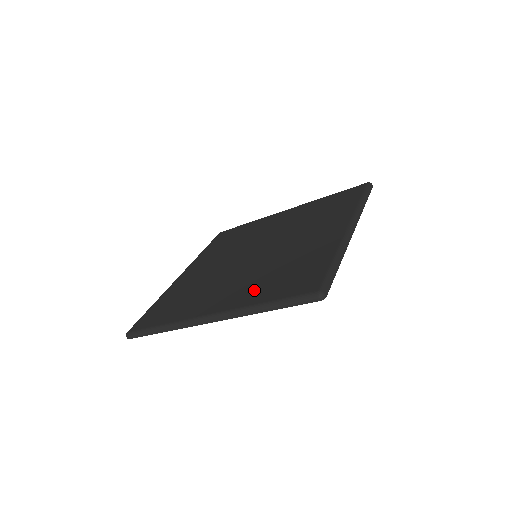
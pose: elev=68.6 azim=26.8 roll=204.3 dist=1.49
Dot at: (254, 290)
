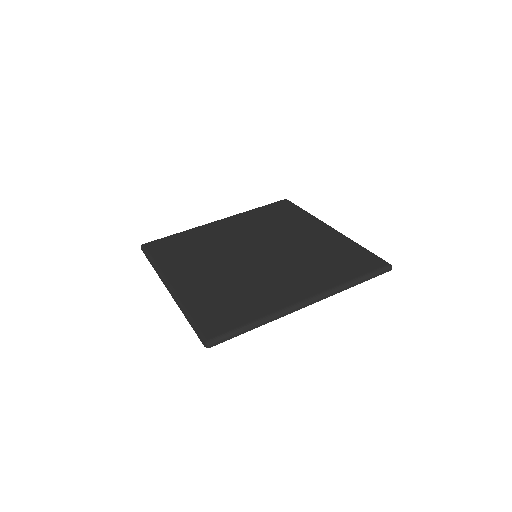
Dot at: (203, 293)
